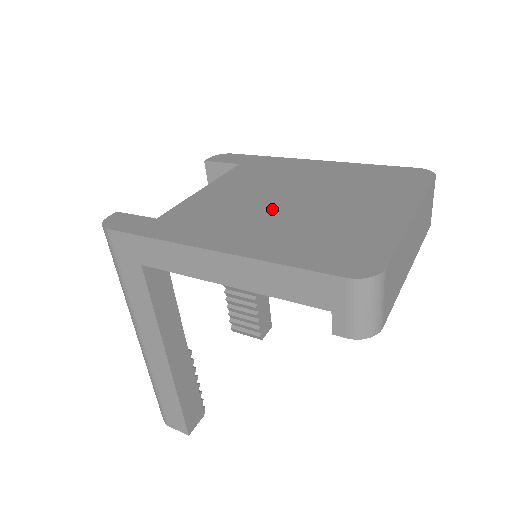
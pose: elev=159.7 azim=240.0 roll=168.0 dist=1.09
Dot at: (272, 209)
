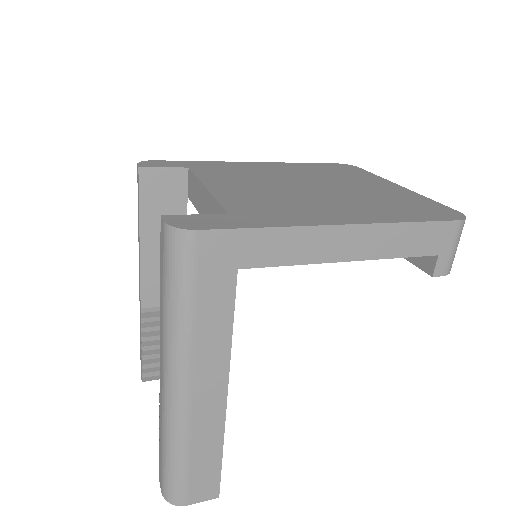
Dot at: (312, 194)
